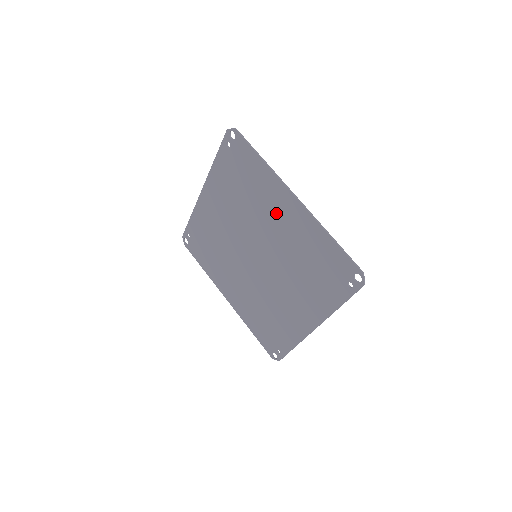
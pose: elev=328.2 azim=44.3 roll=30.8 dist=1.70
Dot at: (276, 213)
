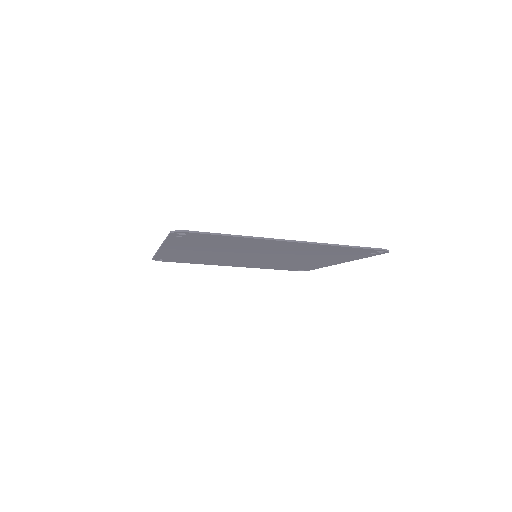
Dot at: (271, 247)
